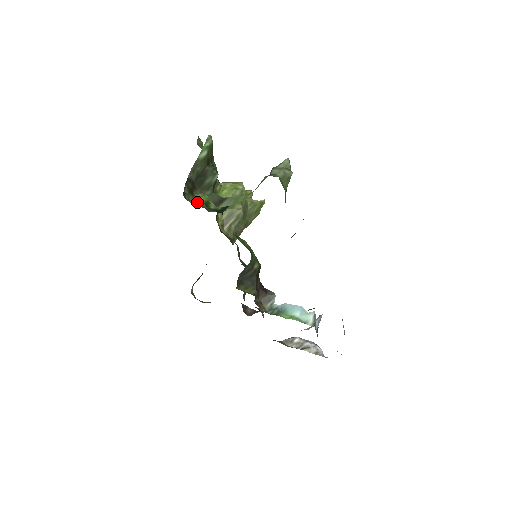
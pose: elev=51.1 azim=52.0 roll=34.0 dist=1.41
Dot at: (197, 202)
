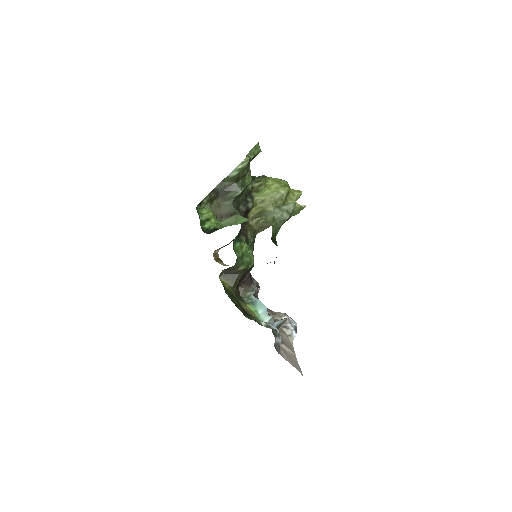
Dot at: (213, 209)
